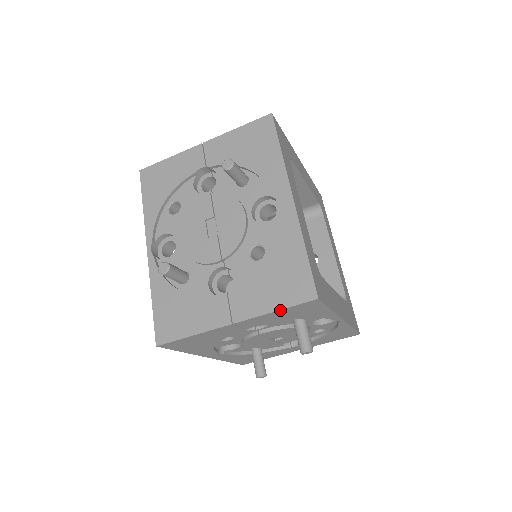
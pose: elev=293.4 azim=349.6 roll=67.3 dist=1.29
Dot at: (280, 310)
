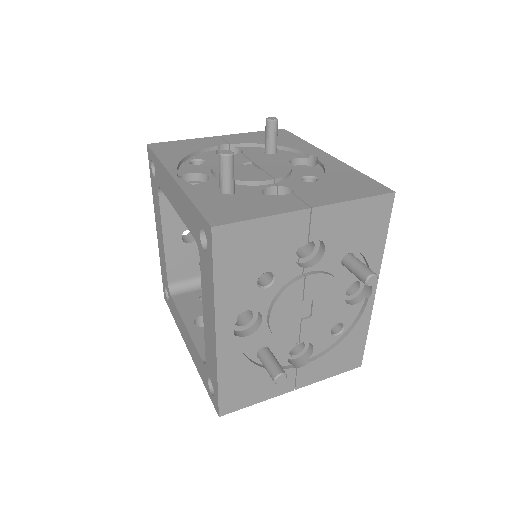
Dot at: (360, 200)
